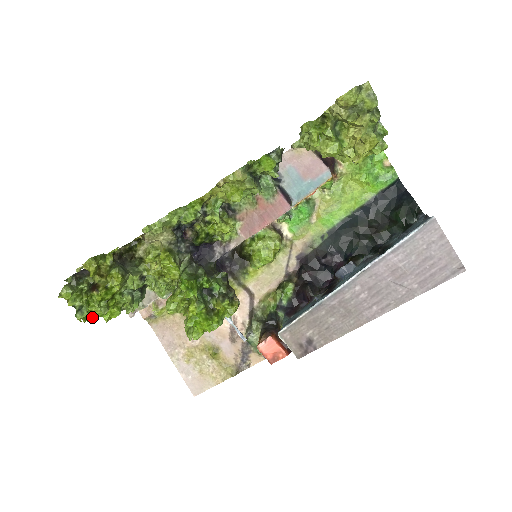
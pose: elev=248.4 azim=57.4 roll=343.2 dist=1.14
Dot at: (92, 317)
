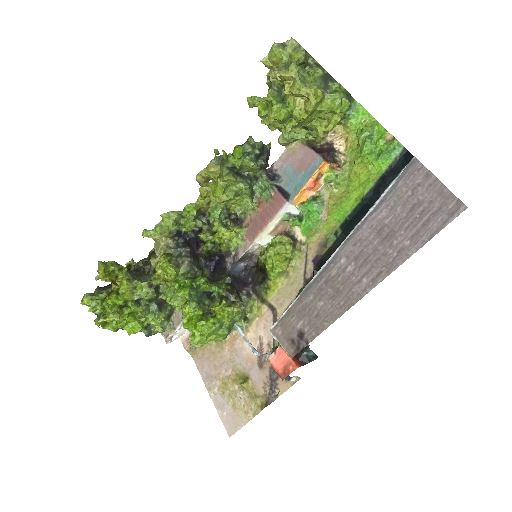
Dot at: (111, 325)
